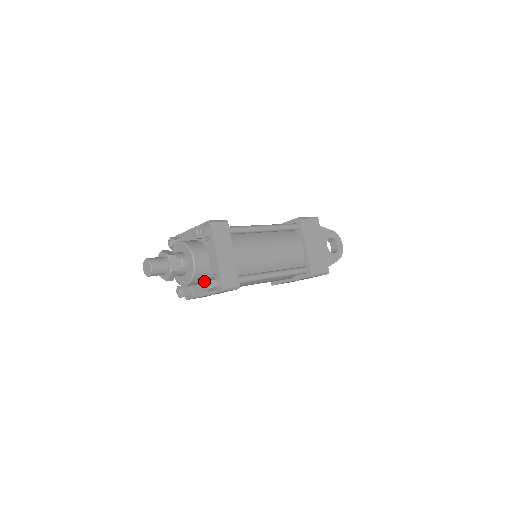
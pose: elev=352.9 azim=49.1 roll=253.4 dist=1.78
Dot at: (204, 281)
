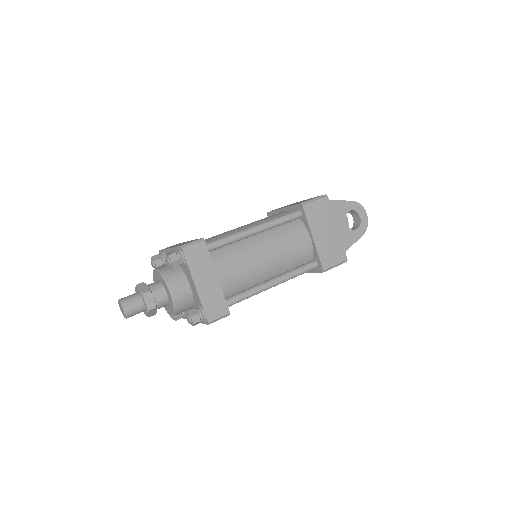
Dot at: (186, 316)
